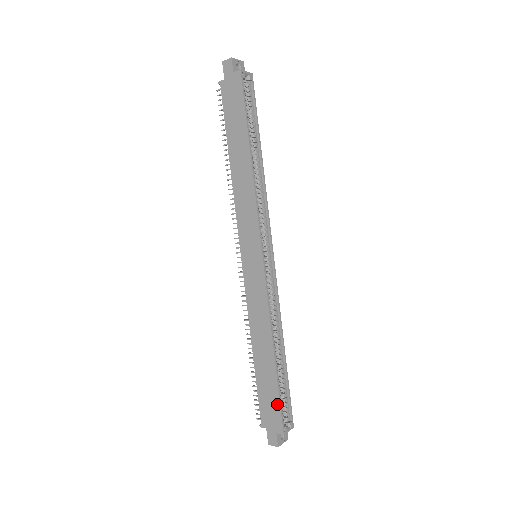
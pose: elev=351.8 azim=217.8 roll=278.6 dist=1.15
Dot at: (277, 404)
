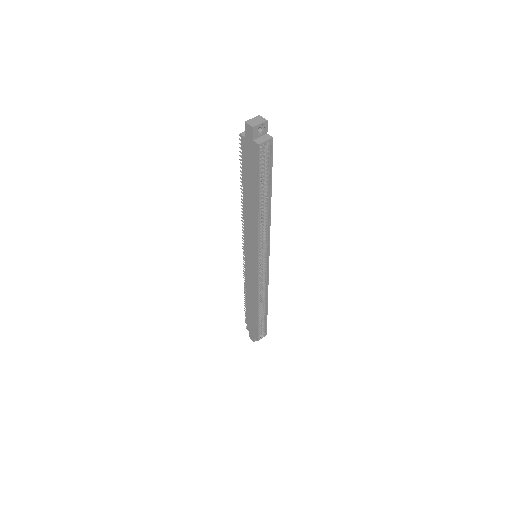
Dot at: (256, 329)
